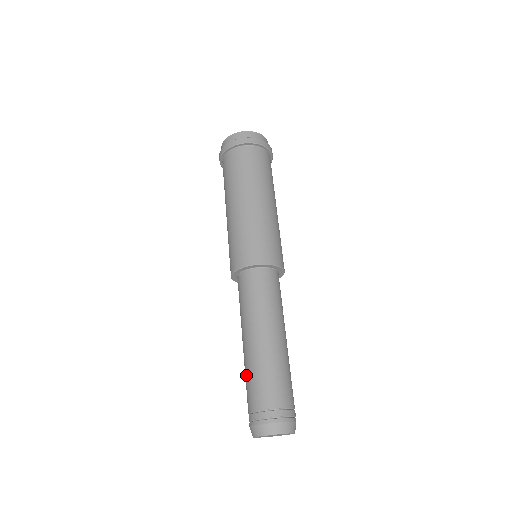
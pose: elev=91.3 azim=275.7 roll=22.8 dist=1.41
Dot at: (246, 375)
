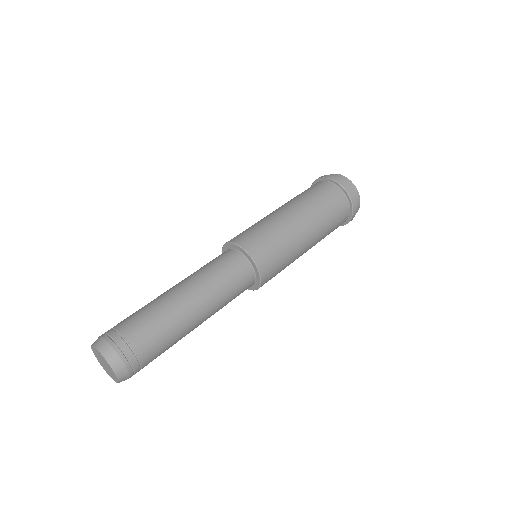
Dot at: occluded
